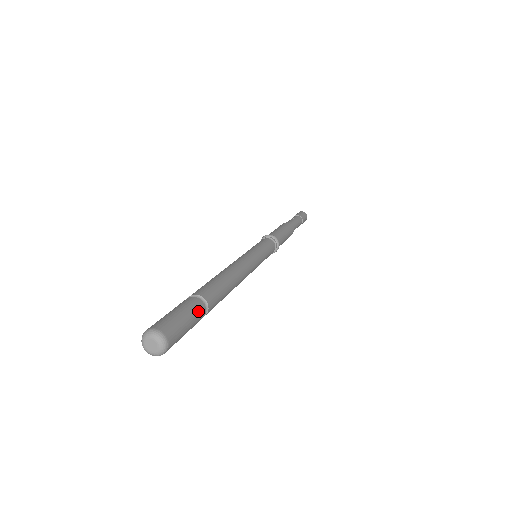
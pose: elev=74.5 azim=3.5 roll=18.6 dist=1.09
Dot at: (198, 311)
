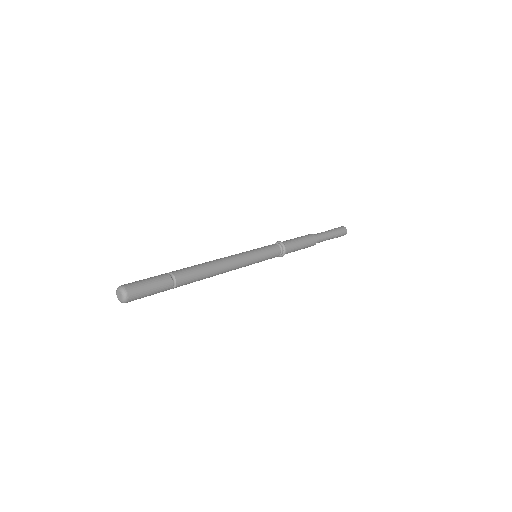
Dot at: (163, 280)
